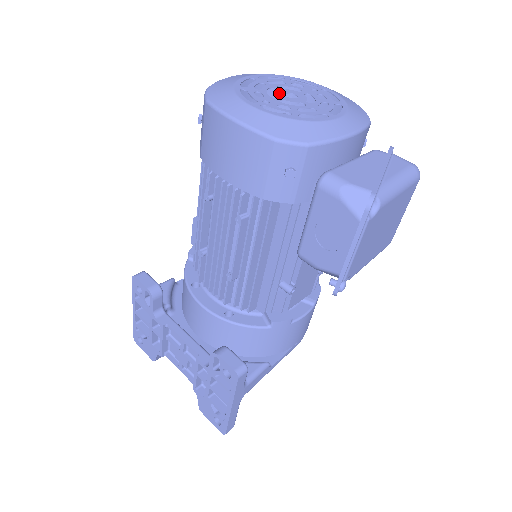
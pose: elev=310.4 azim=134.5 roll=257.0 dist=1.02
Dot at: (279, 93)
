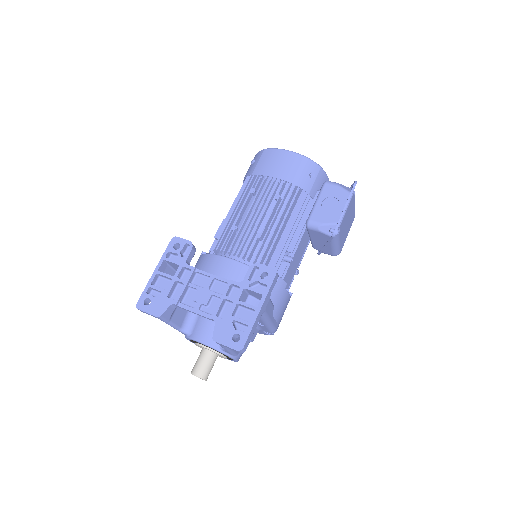
Dot at: occluded
